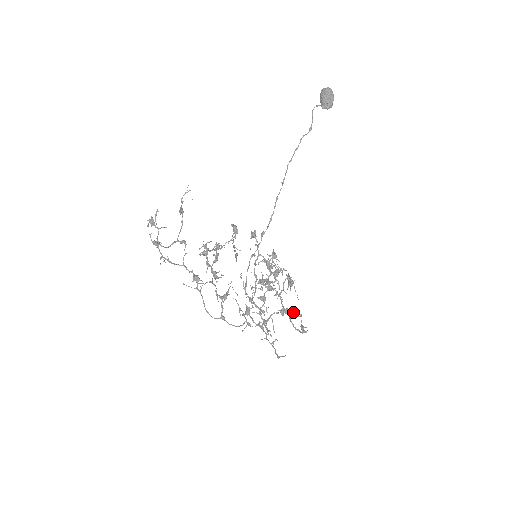
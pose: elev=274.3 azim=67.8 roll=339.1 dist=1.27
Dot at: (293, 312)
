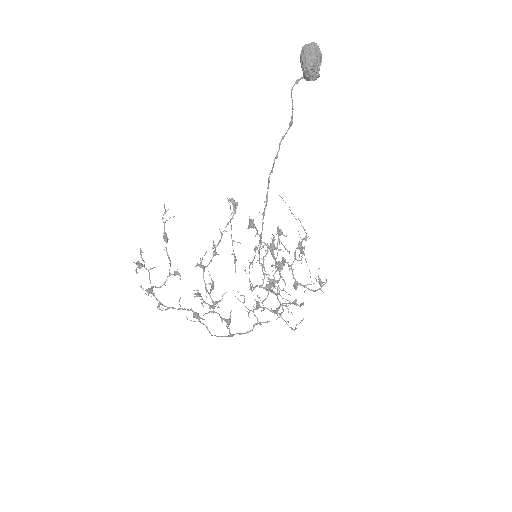
Dot at: (301, 305)
